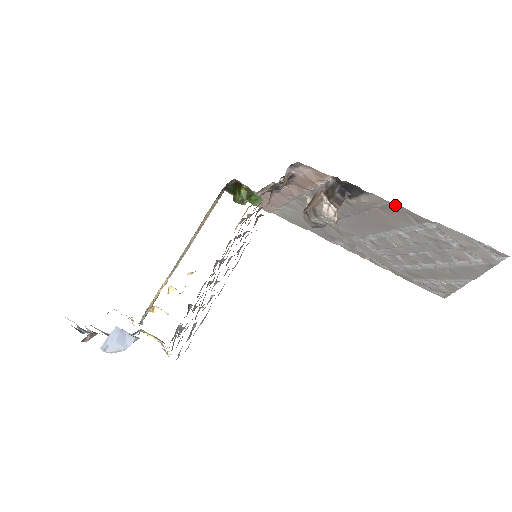
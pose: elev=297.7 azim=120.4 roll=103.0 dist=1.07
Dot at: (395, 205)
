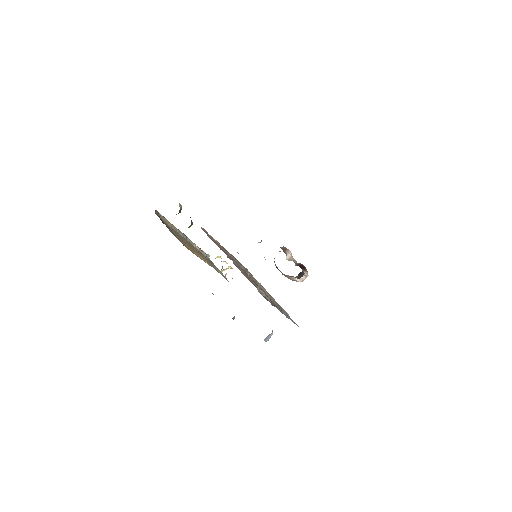
Dot at: occluded
